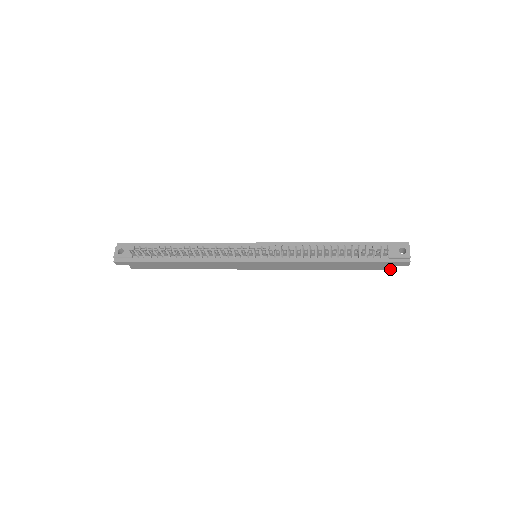
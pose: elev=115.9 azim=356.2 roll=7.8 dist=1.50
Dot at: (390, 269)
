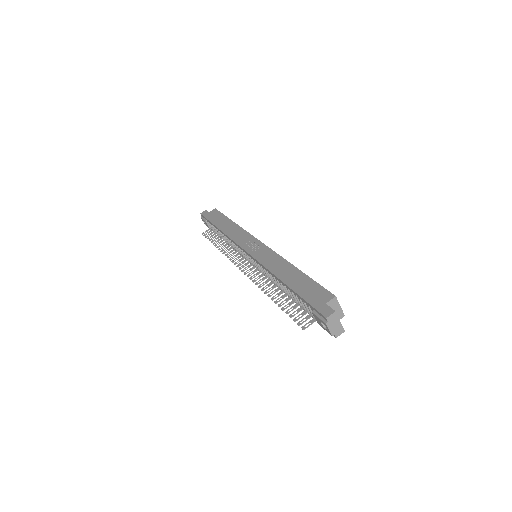
Dot at: (340, 315)
